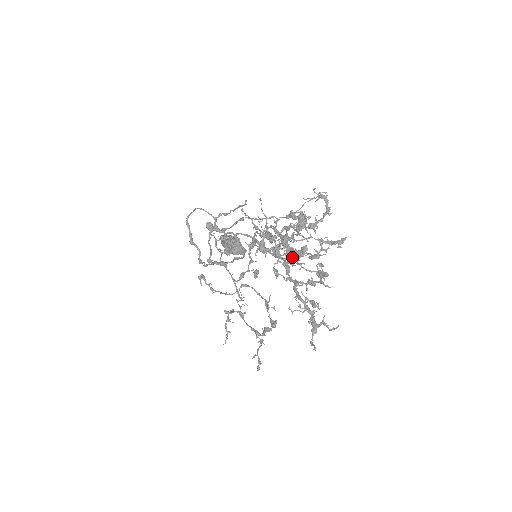
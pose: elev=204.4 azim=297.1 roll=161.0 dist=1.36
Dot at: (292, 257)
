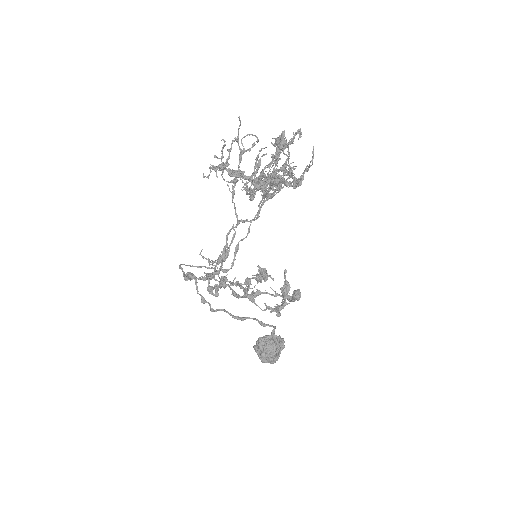
Dot at: (258, 168)
